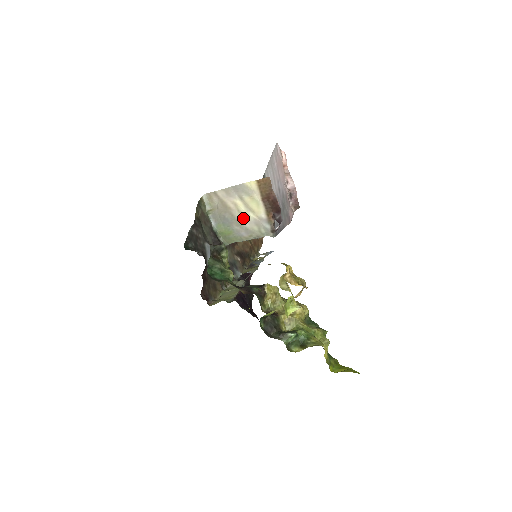
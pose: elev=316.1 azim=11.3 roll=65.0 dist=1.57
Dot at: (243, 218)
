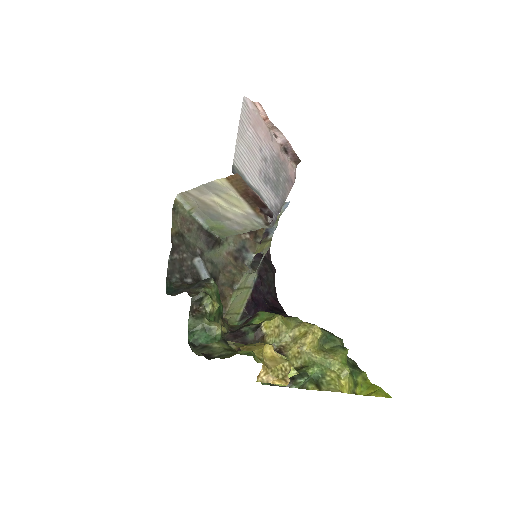
Dot at: (229, 213)
